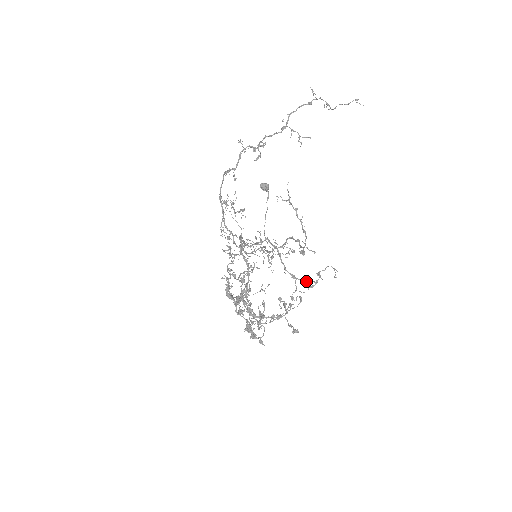
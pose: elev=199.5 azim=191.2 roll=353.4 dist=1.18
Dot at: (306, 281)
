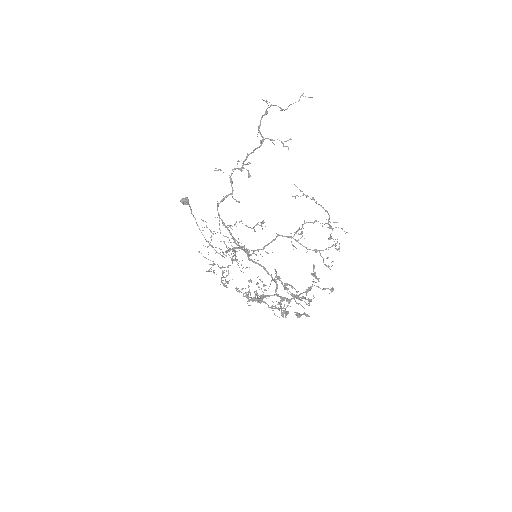
Dot at: occluded
